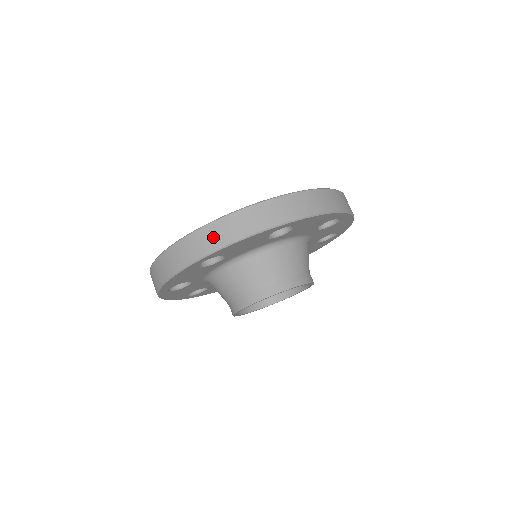
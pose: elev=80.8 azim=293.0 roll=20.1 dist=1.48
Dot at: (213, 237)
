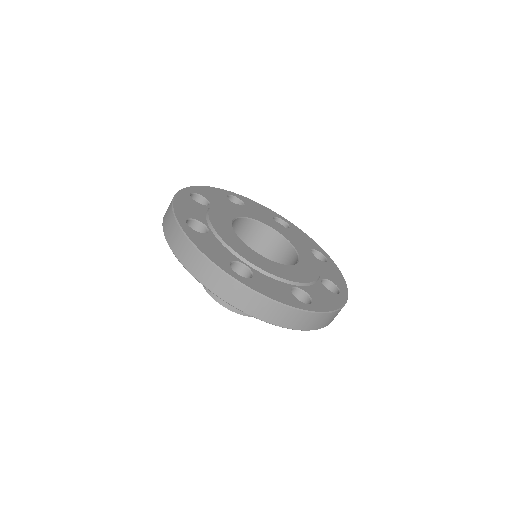
Dot at: (249, 302)
